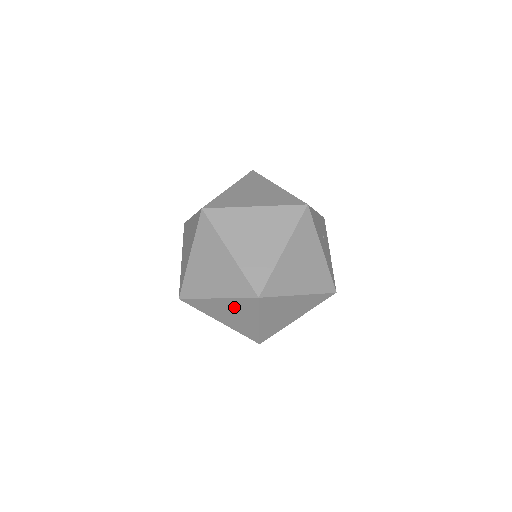
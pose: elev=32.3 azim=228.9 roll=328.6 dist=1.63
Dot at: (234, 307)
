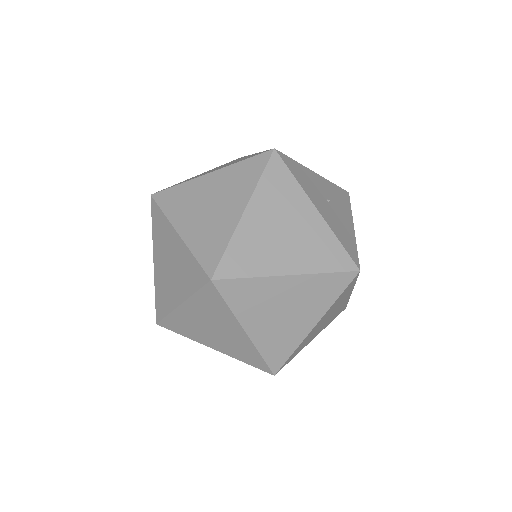
Dot at: (204, 313)
